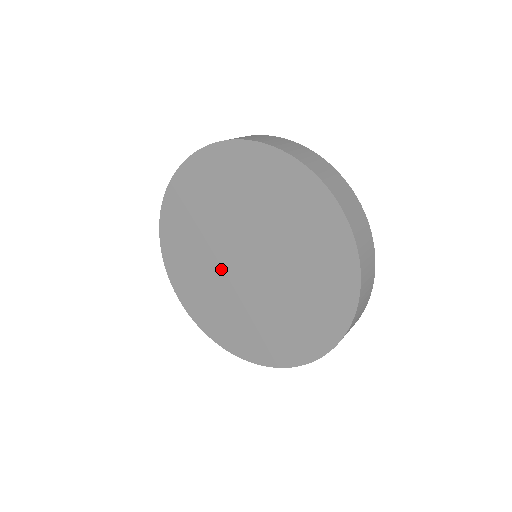
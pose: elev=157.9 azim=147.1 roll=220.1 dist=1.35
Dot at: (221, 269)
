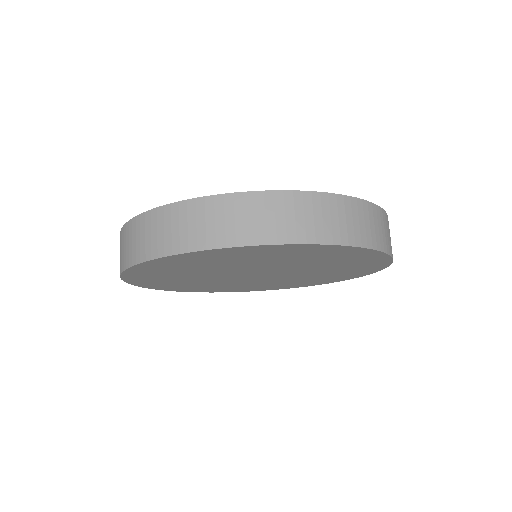
Dot at: (233, 281)
